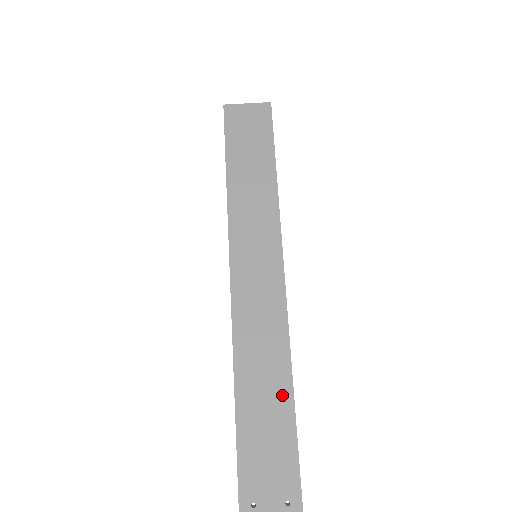
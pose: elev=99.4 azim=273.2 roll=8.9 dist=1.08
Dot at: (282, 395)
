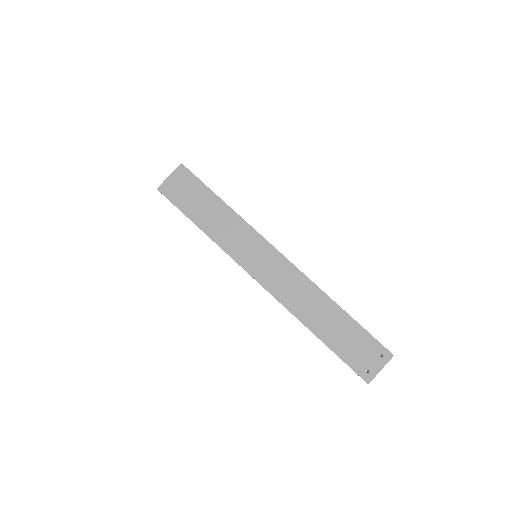
Dot at: (335, 312)
